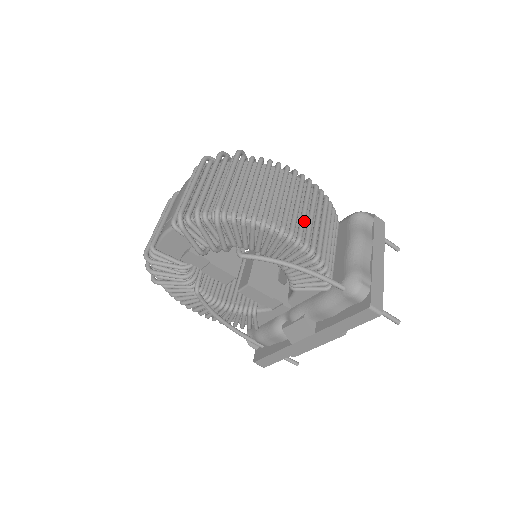
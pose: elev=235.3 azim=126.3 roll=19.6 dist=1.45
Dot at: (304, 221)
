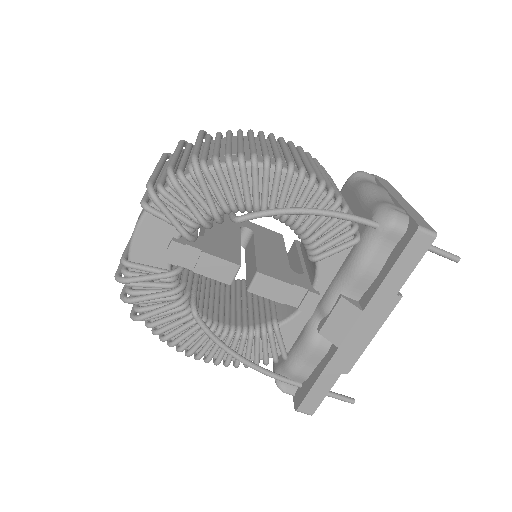
Dot at: (300, 159)
